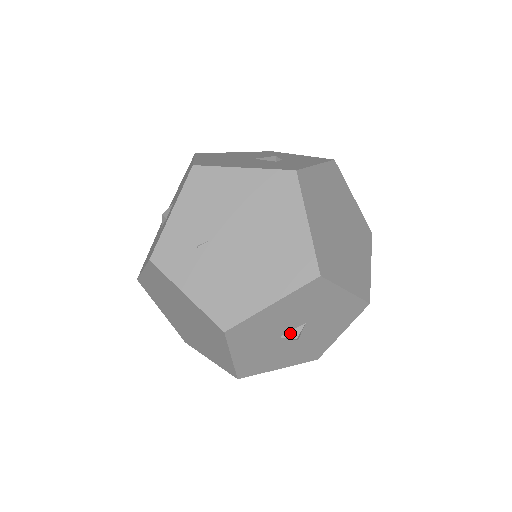
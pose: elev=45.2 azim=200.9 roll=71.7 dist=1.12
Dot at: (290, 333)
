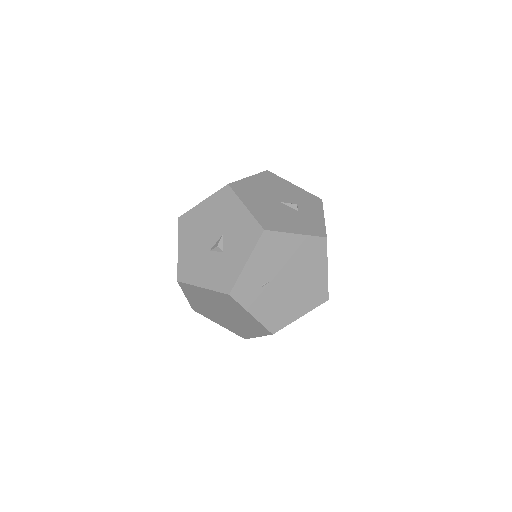
Dot at: occluded
